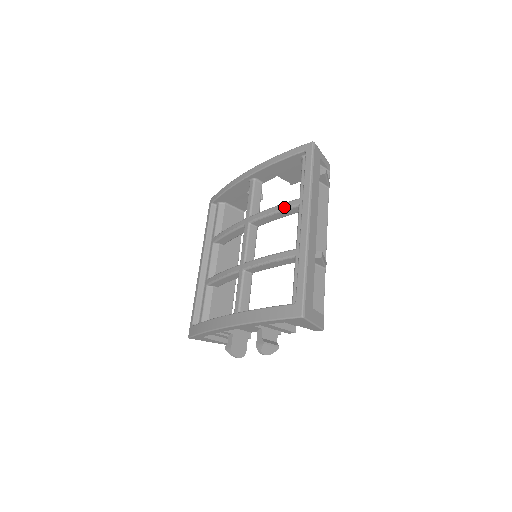
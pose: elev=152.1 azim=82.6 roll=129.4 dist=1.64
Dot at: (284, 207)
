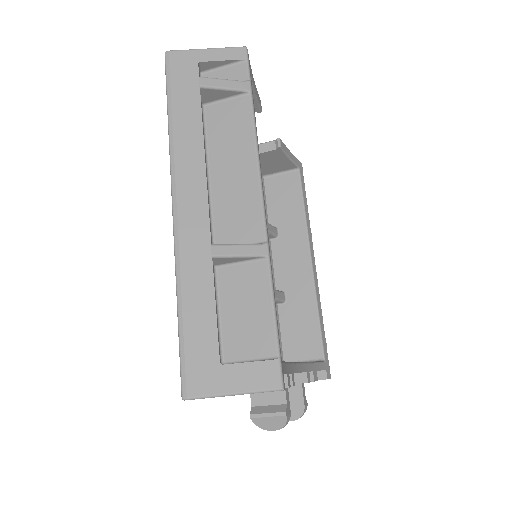
Dot at: occluded
